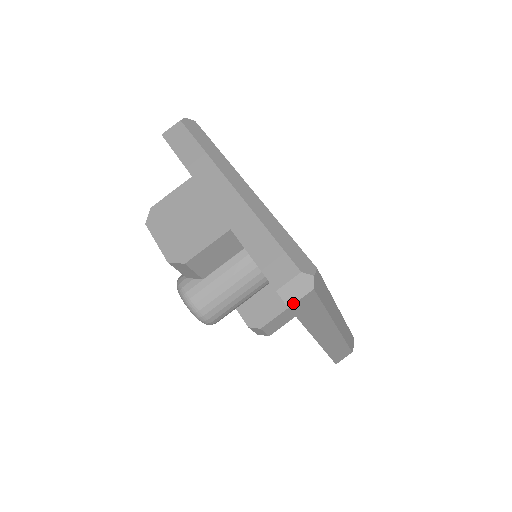
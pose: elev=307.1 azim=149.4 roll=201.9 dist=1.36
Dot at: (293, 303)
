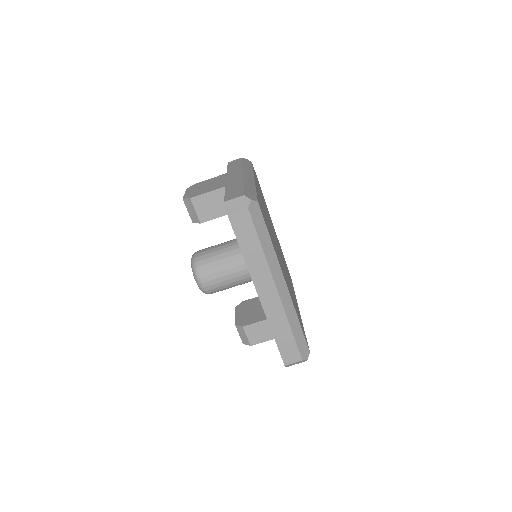
Dot at: (231, 213)
